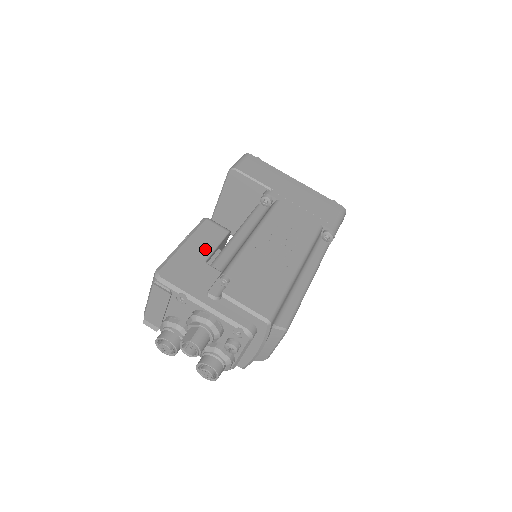
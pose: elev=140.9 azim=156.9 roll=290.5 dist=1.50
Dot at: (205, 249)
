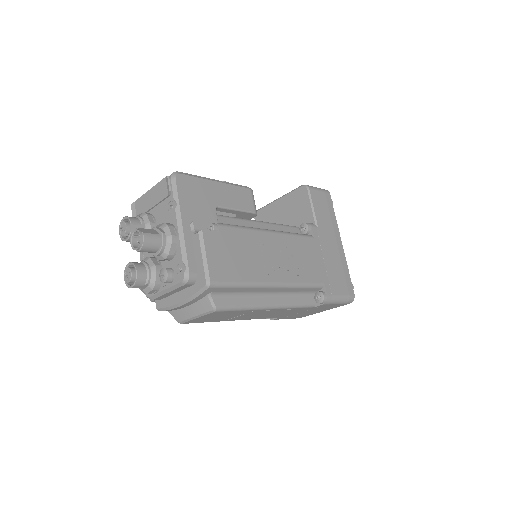
Dot at: (226, 201)
